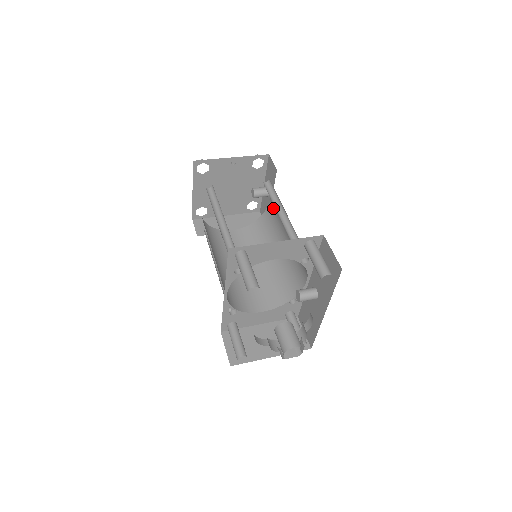
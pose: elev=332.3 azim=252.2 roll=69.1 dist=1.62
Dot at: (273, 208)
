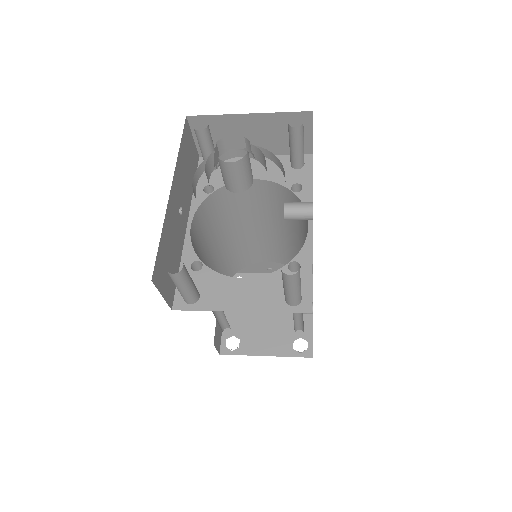
Dot at: occluded
